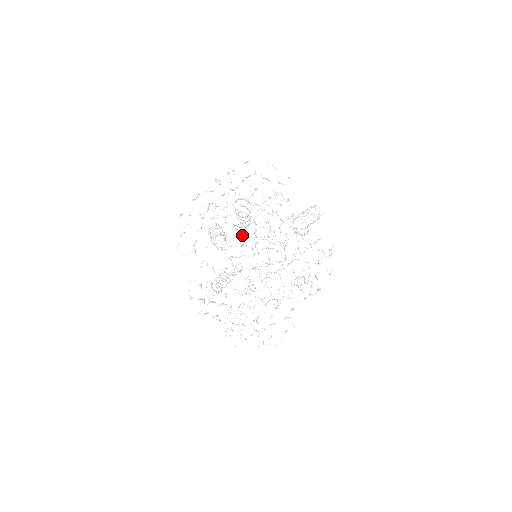
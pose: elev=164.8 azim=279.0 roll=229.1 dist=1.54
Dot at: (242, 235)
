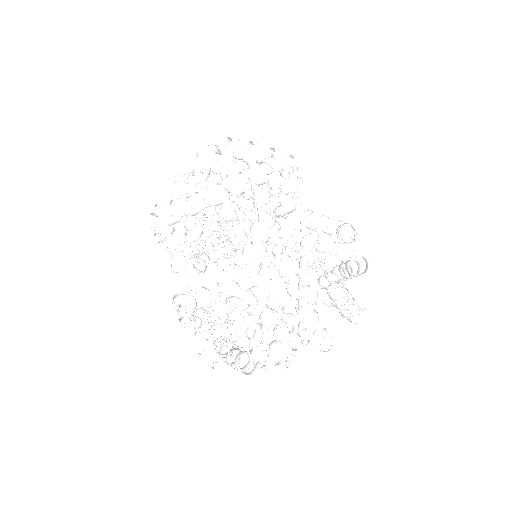
Dot at: (273, 263)
